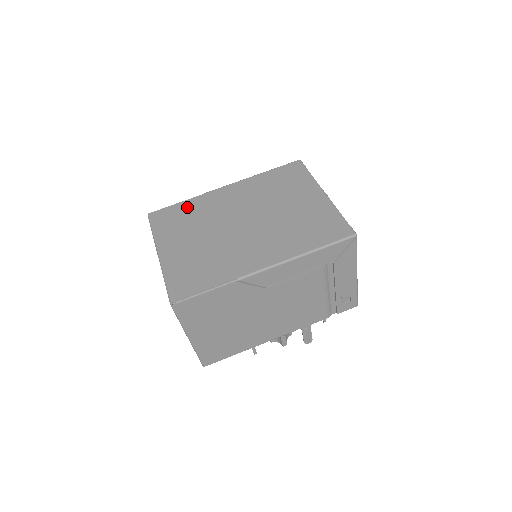
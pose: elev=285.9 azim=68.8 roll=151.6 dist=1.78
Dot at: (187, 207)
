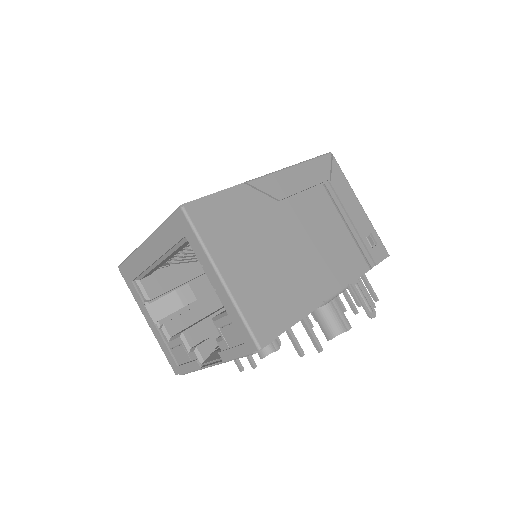
Dot at: occluded
